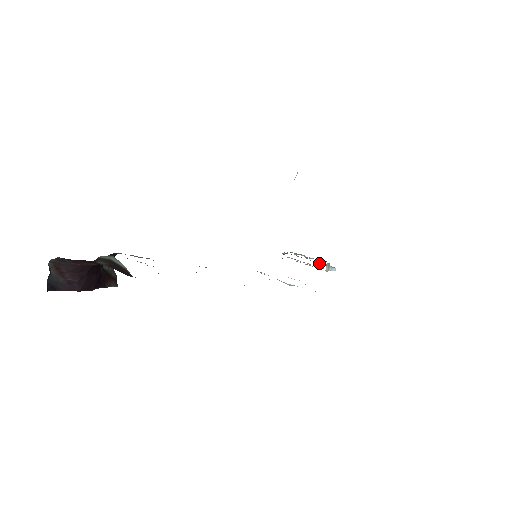
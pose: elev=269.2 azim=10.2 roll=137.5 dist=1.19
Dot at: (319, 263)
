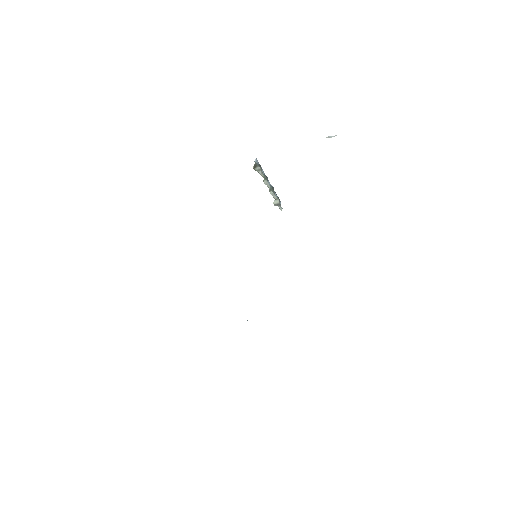
Dot at: (275, 201)
